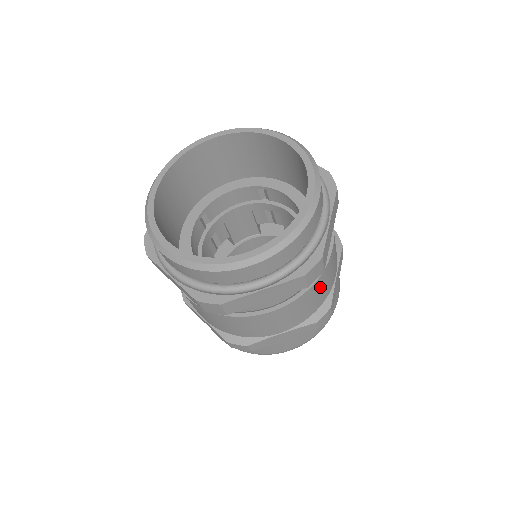
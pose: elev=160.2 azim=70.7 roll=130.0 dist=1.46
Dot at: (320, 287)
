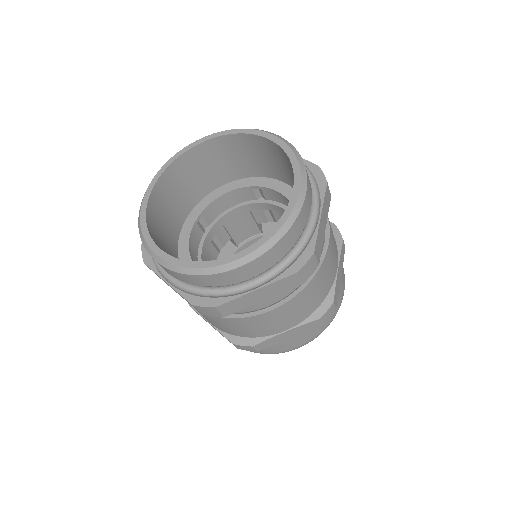
Dot at: (319, 283)
